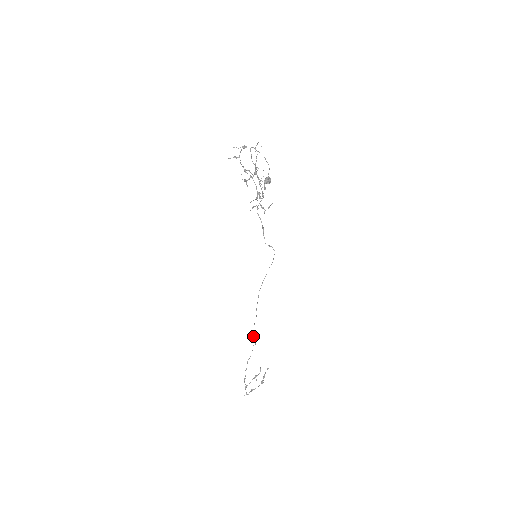
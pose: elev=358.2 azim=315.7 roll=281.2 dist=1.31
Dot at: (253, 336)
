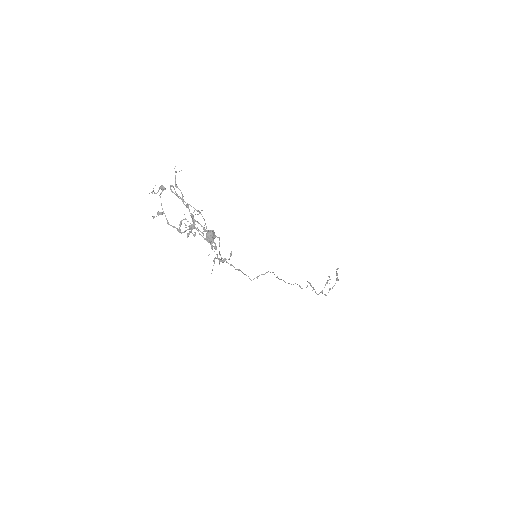
Dot at: occluded
